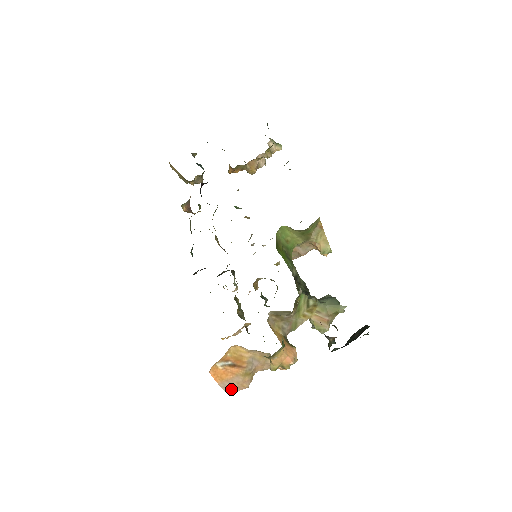
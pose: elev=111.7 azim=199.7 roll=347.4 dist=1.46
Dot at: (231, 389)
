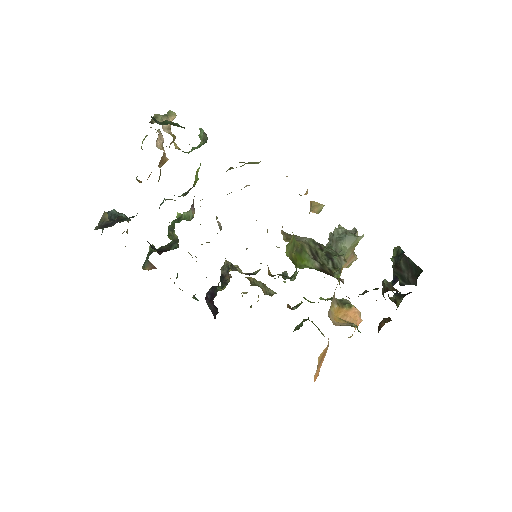
Dot at: occluded
